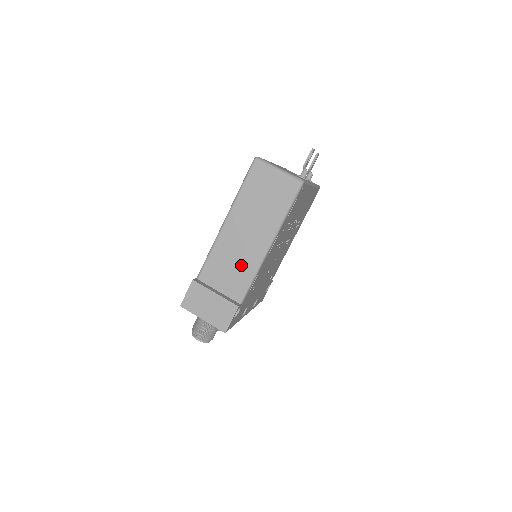
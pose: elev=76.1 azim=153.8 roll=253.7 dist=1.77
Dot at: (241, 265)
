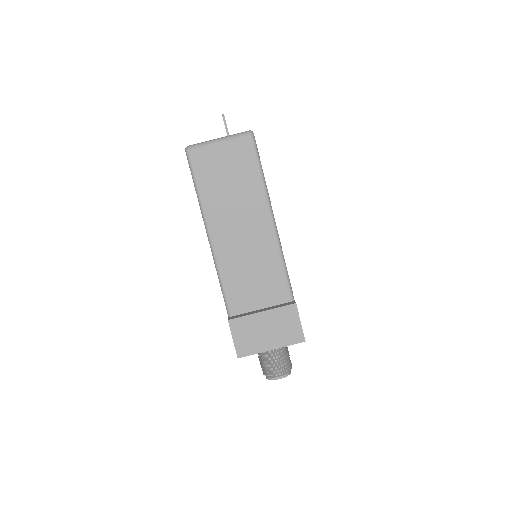
Dot at: (261, 263)
